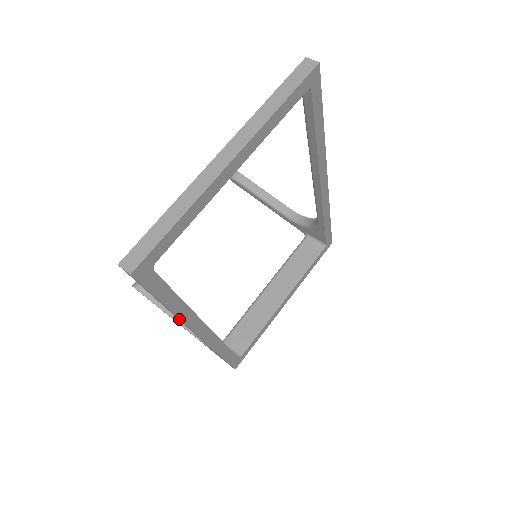
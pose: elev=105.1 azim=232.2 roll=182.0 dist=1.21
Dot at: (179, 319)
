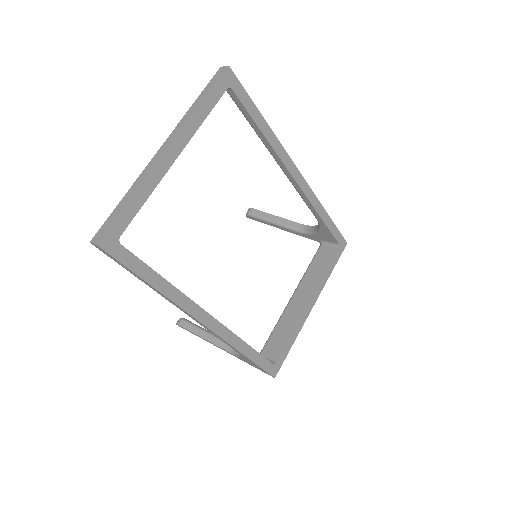
Dot at: (172, 302)
